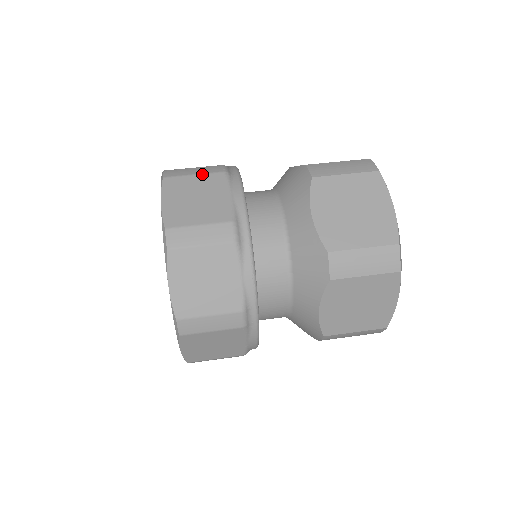
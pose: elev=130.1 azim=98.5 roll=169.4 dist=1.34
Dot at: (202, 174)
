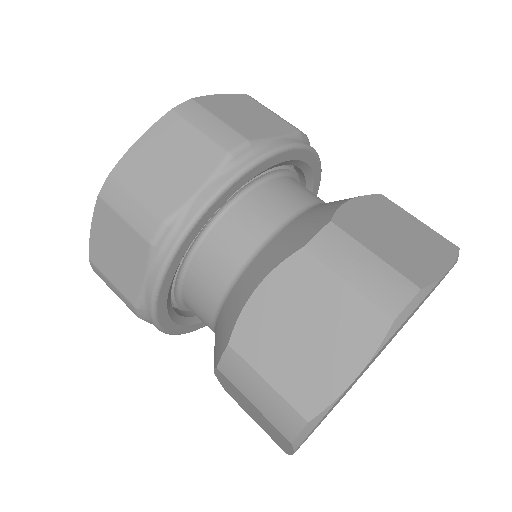
Dot at: (206, 136)
